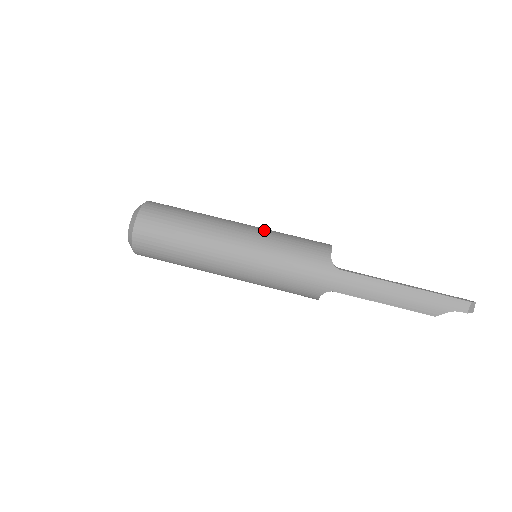
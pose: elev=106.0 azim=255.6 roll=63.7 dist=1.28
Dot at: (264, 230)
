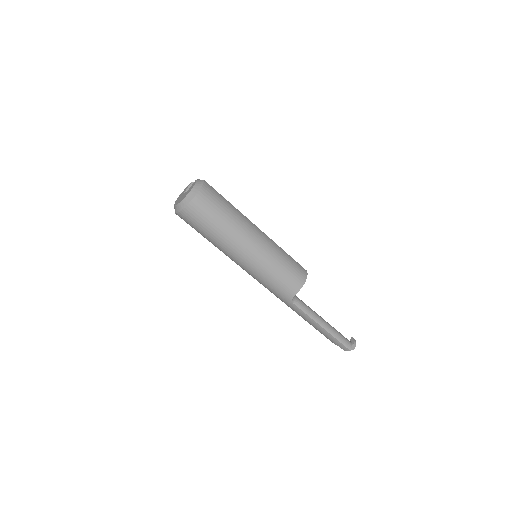
Dot at: (267, 257)
